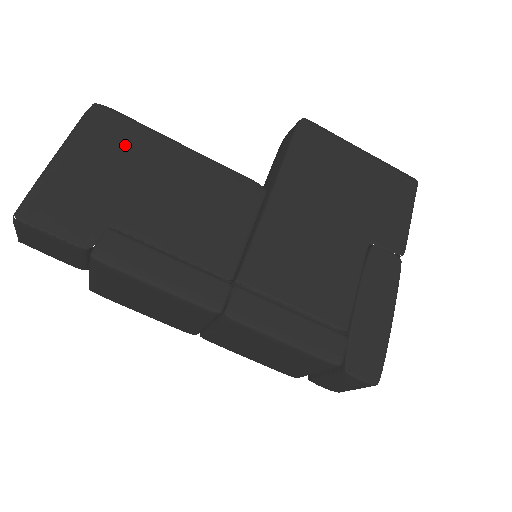
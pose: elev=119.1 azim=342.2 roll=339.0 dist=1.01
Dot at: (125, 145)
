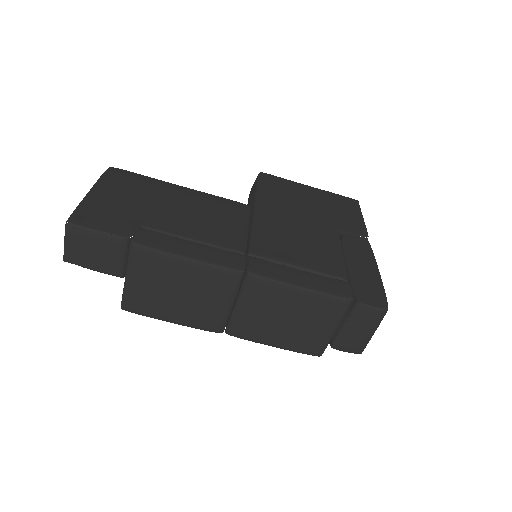
Dot at: (139, 186)
